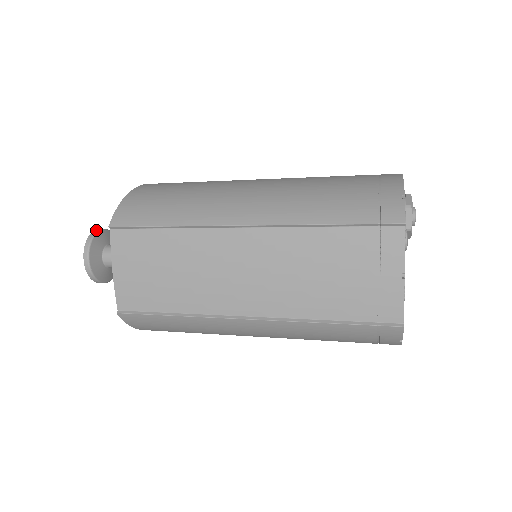
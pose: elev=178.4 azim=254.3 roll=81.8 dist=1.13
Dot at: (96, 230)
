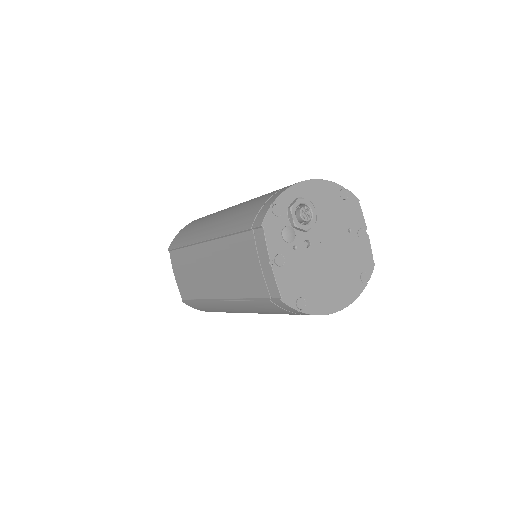
Dot at: occluded
